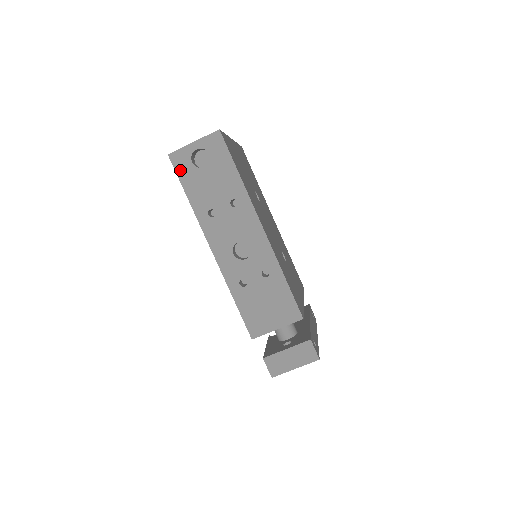
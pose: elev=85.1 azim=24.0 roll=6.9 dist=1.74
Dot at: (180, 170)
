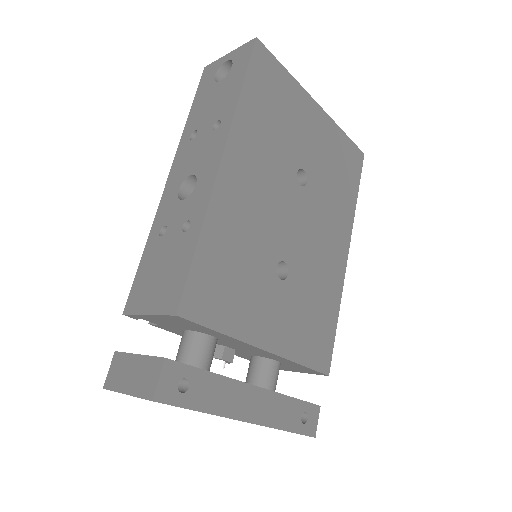
Dot at: (202, 84)
